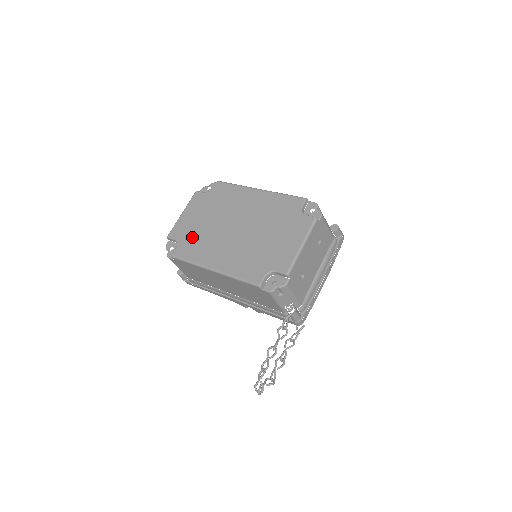
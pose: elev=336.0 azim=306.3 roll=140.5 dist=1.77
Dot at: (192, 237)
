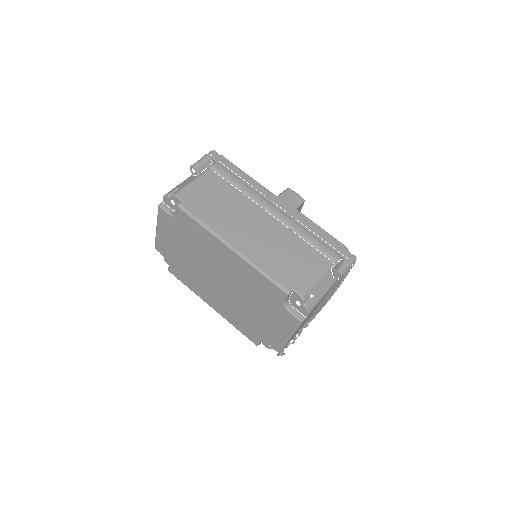
Dot at: (179, 265)
